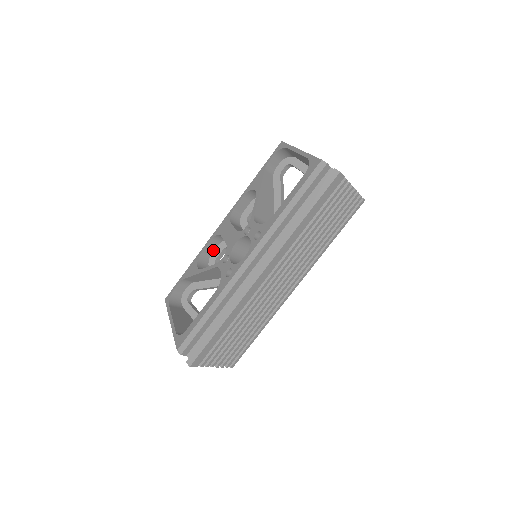
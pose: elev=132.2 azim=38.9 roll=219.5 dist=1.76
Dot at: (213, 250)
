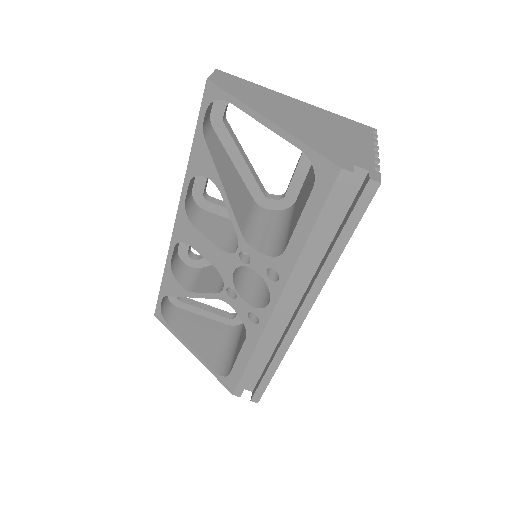
Dot at: (178, 245)
